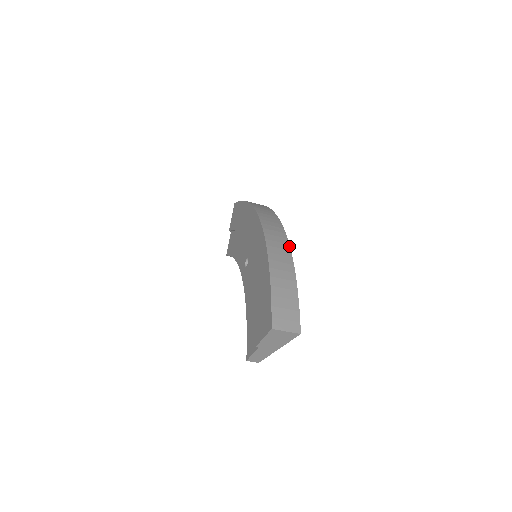
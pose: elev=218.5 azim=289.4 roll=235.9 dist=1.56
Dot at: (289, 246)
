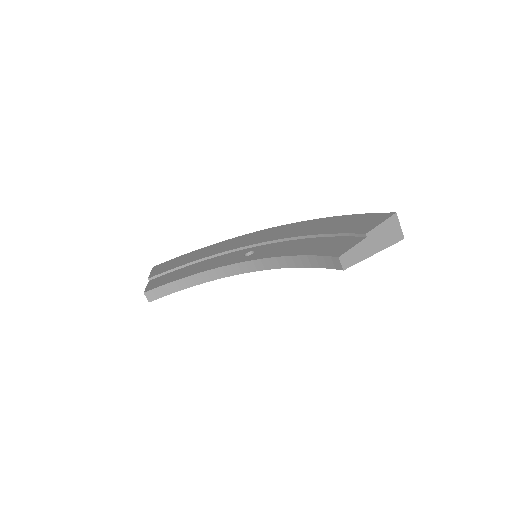
Dot at: occluded
